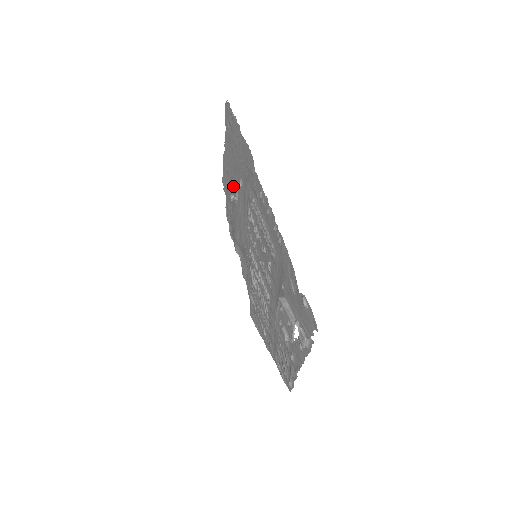
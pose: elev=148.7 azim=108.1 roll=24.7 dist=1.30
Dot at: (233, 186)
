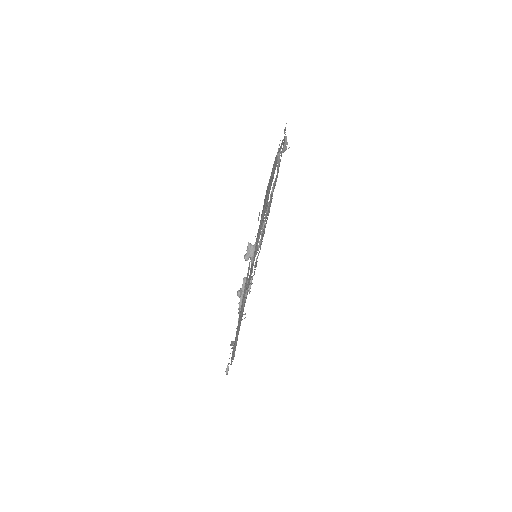
Dot at: (255, 251)
